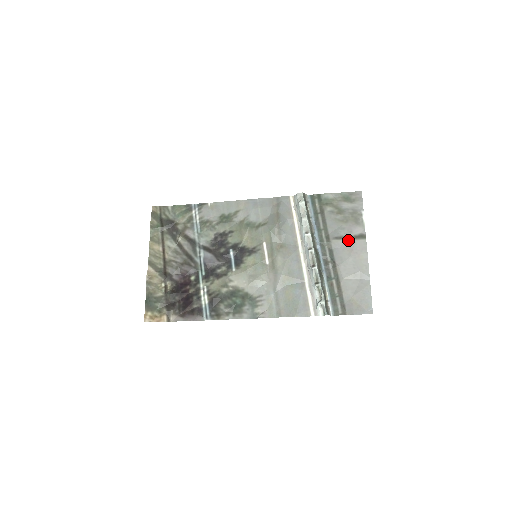
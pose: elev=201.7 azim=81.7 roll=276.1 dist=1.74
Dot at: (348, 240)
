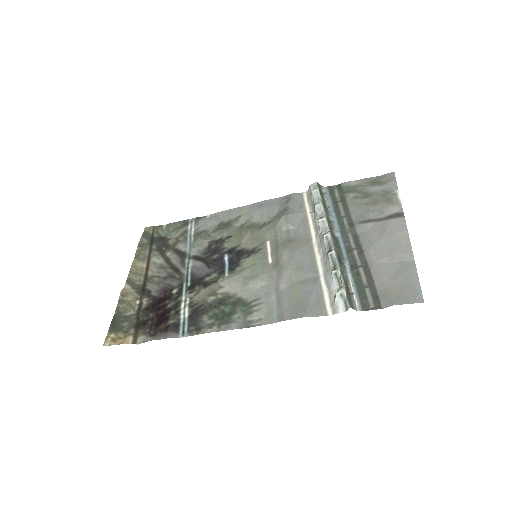
Dot at: (379, 222)
